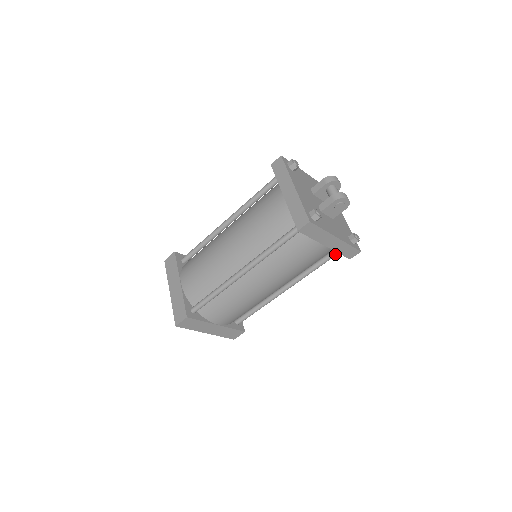
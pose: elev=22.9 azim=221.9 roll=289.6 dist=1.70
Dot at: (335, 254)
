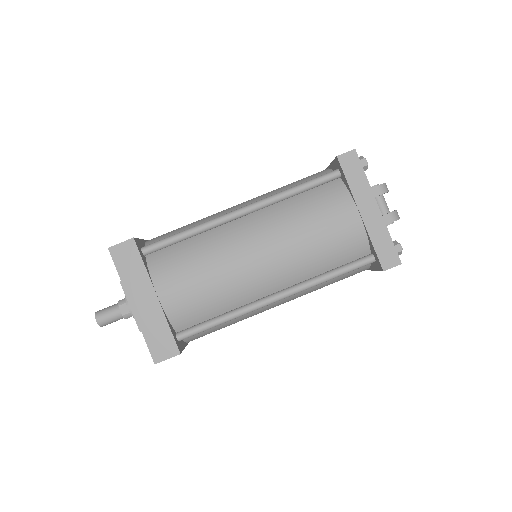
Dot at: occluded
